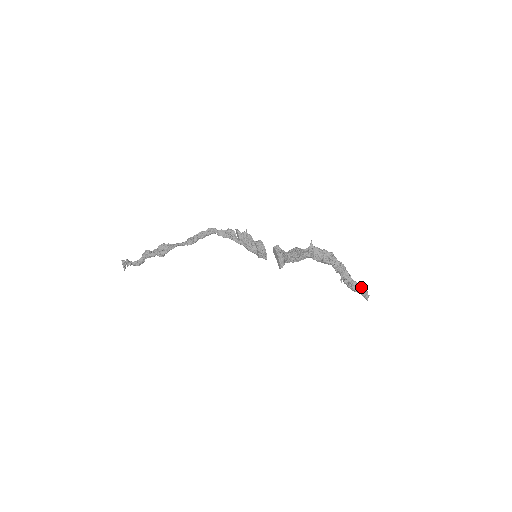
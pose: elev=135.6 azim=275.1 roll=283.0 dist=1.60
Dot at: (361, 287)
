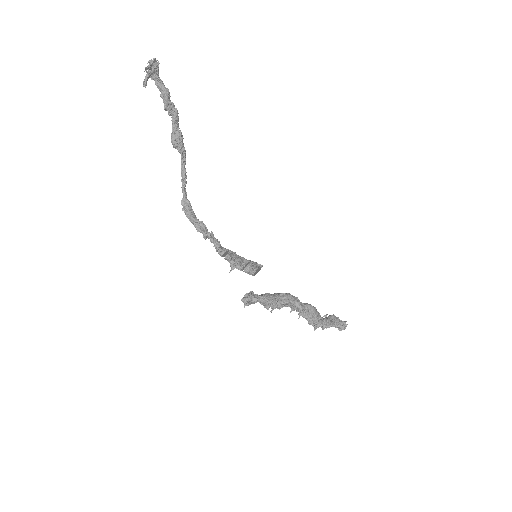
Dot at: (338, 328)
